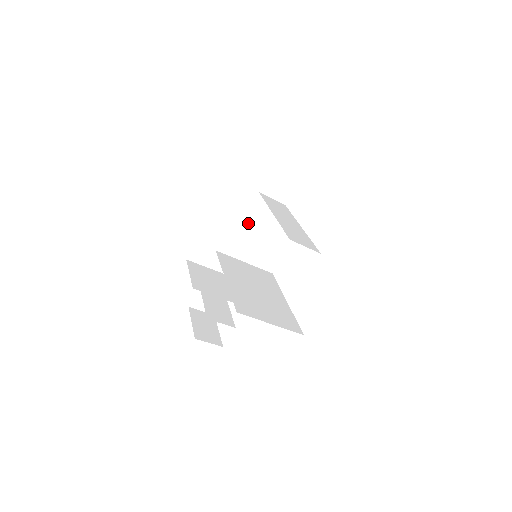
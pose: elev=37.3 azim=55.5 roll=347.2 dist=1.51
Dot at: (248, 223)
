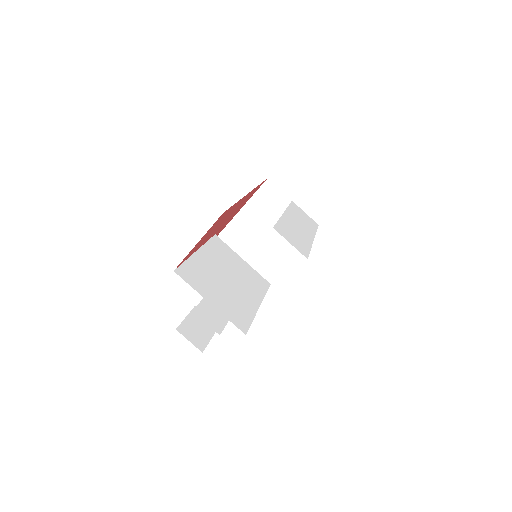
Dot at: (274, 233)
